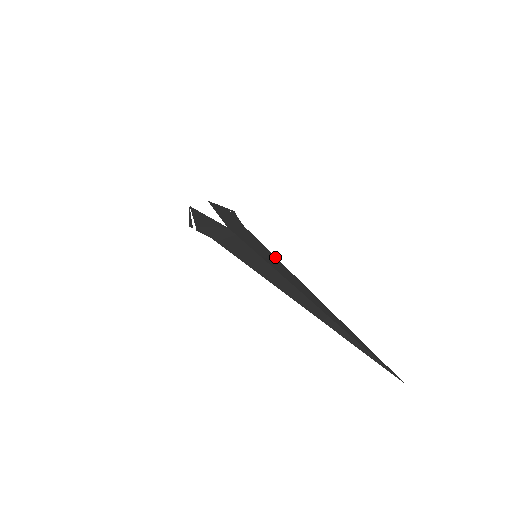
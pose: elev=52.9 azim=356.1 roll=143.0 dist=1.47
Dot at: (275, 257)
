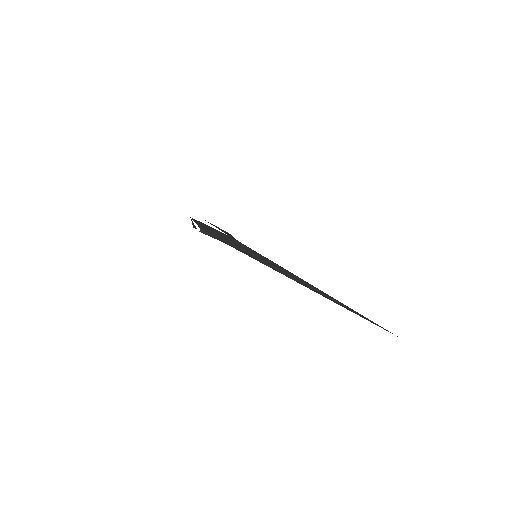
Dot at: occluded
